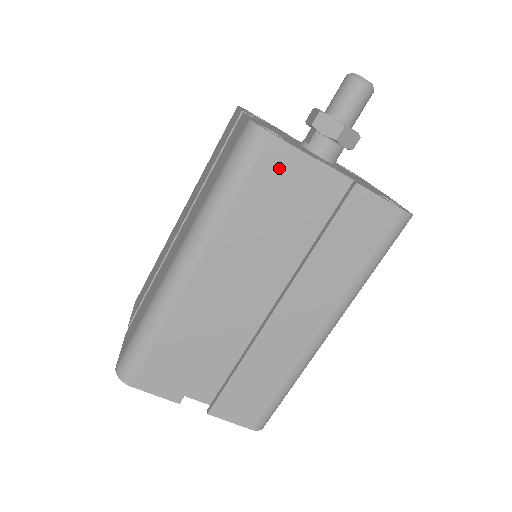
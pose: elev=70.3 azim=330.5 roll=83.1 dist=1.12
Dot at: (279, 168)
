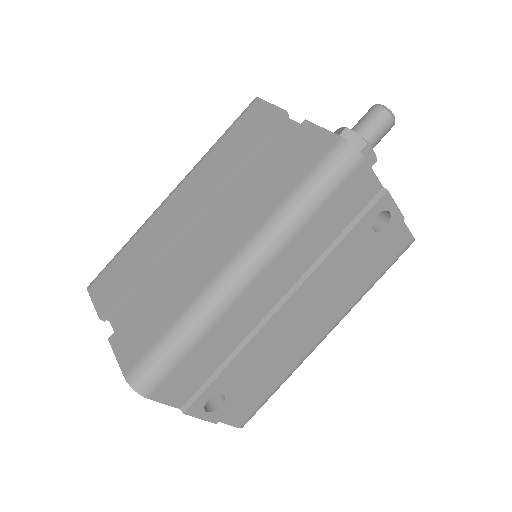
Dot at: (254, 118)
